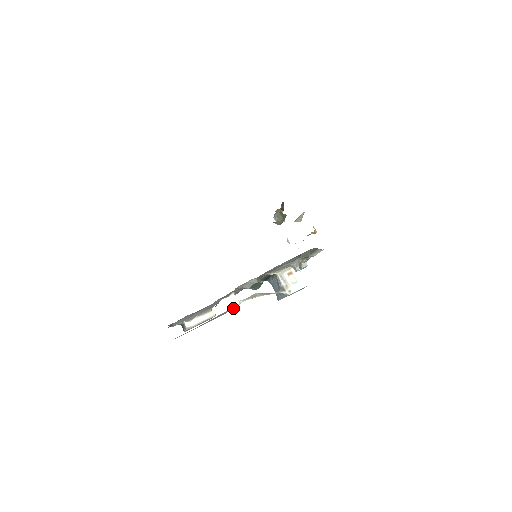
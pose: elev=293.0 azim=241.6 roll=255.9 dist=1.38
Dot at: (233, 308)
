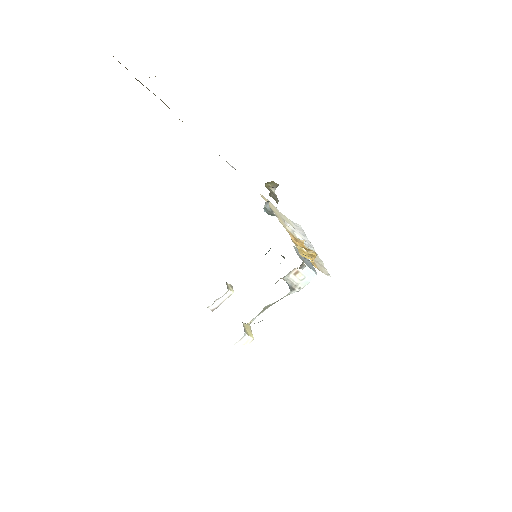
Dot at: (248, 342)
